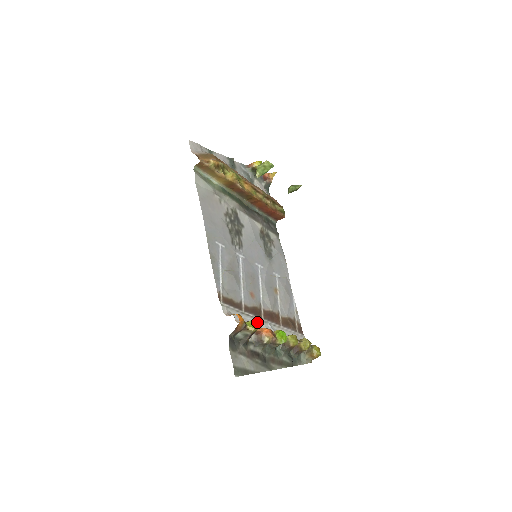
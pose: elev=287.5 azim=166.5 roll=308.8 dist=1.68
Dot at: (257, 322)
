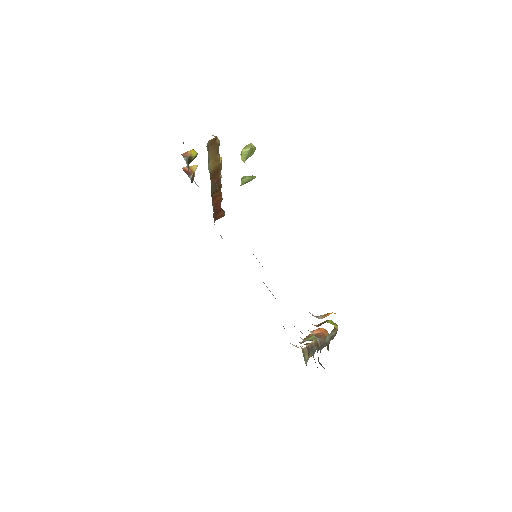
Dot at: occluded
